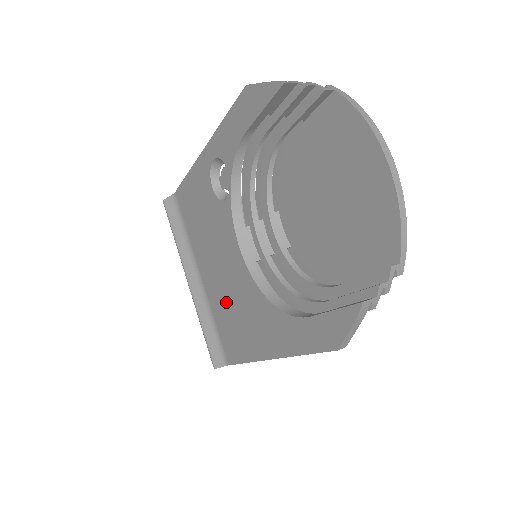
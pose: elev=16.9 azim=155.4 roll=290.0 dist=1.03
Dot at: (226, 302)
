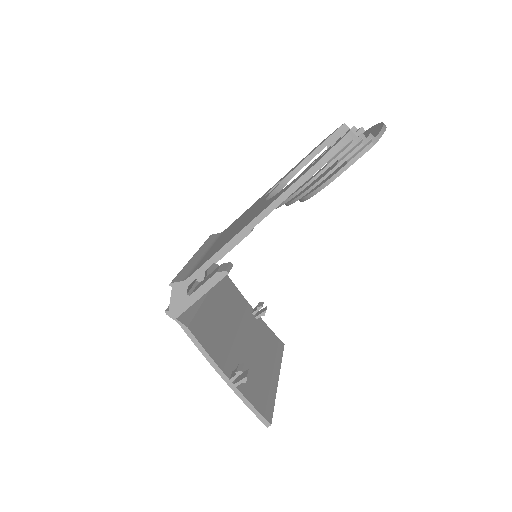
Dot at: (225, 238)
